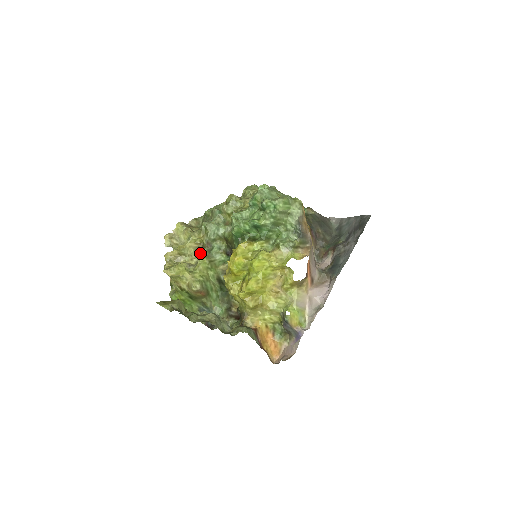
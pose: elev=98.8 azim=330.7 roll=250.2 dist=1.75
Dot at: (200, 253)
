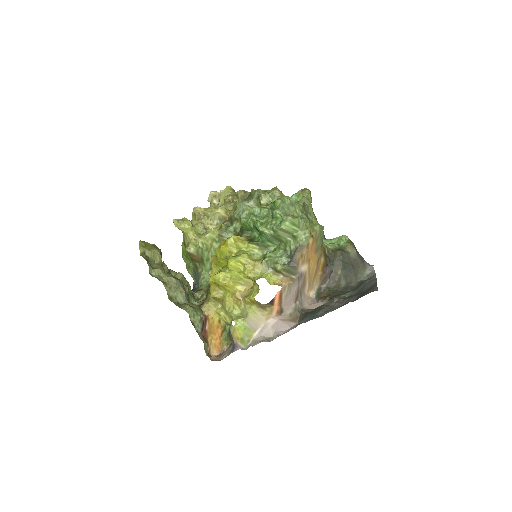
Dot at: (222, 223)
